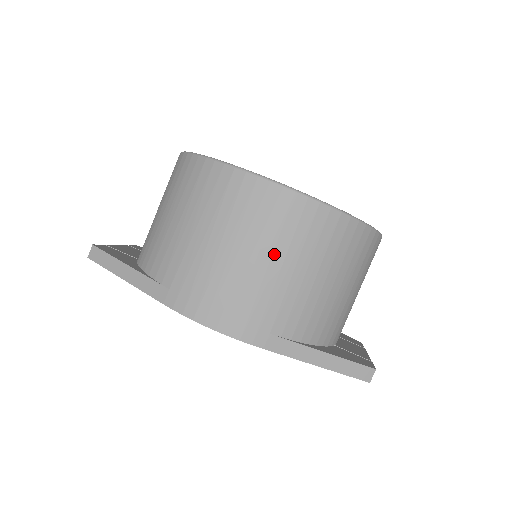
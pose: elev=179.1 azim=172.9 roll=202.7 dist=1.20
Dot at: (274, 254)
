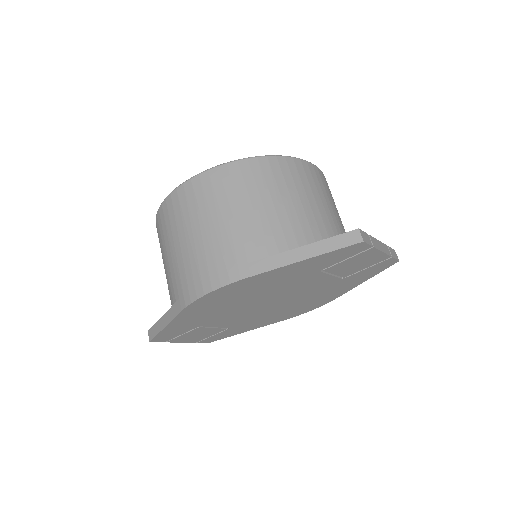
Dot at: (212, 216)
